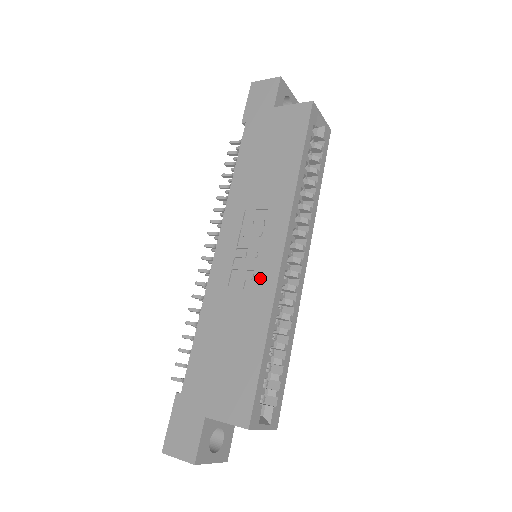
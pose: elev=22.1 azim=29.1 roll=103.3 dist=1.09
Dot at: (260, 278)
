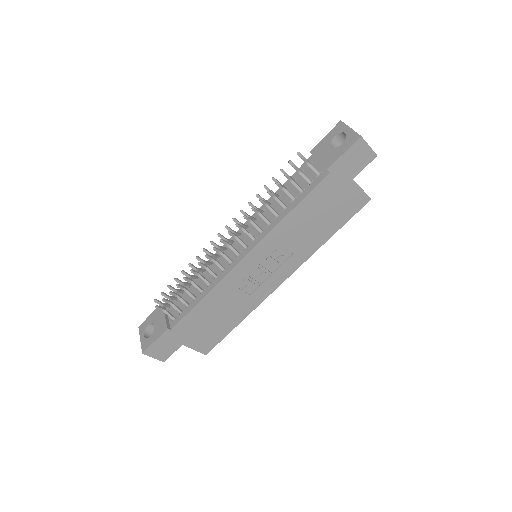
Dot at: (260, 291)
